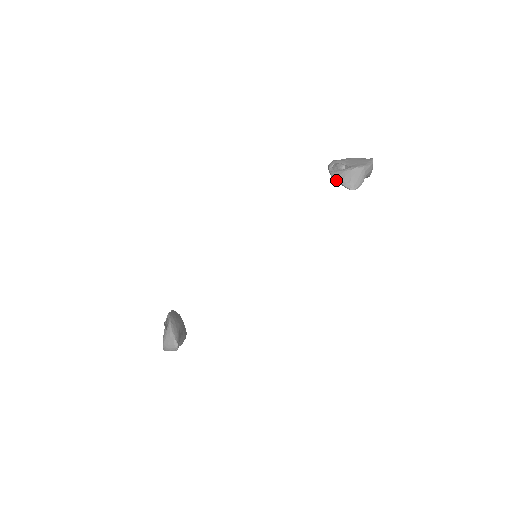
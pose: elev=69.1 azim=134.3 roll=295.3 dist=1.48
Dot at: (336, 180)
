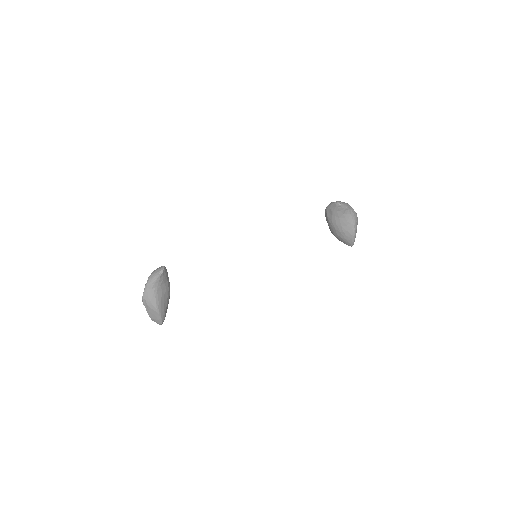
Dot at: (328, 206)
